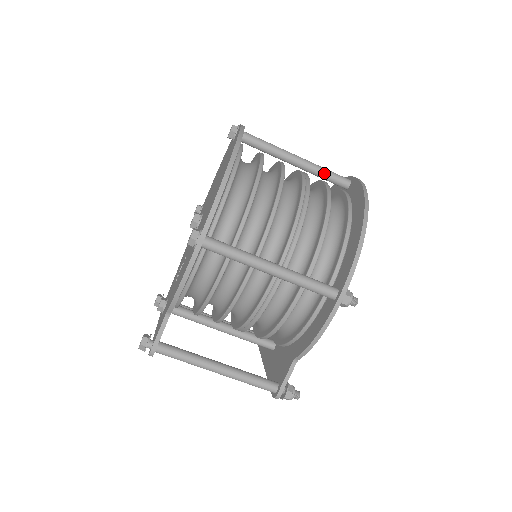
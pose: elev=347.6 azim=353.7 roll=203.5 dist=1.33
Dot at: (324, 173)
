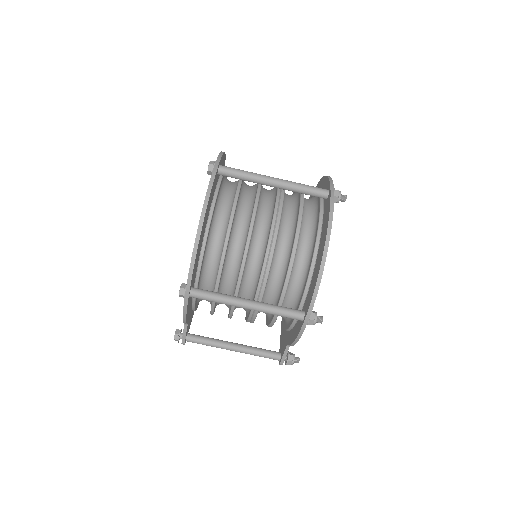
Dot at: (301, 191)
